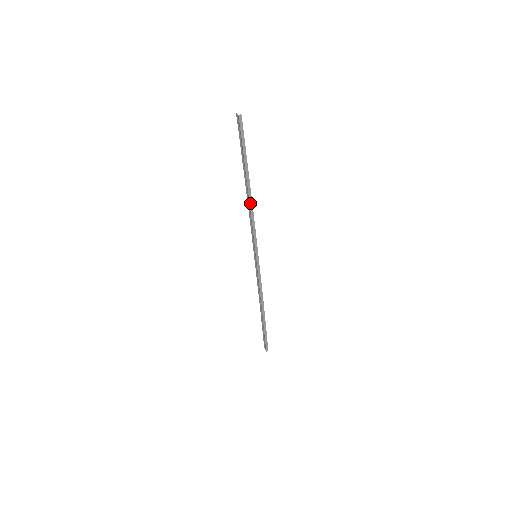
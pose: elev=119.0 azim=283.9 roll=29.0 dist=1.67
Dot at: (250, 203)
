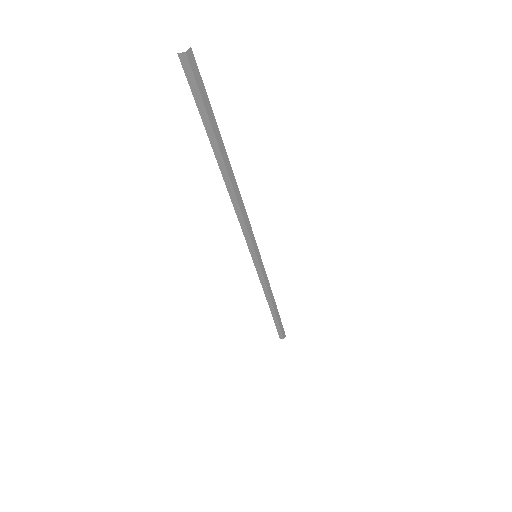
Dot at: (232, 196)
